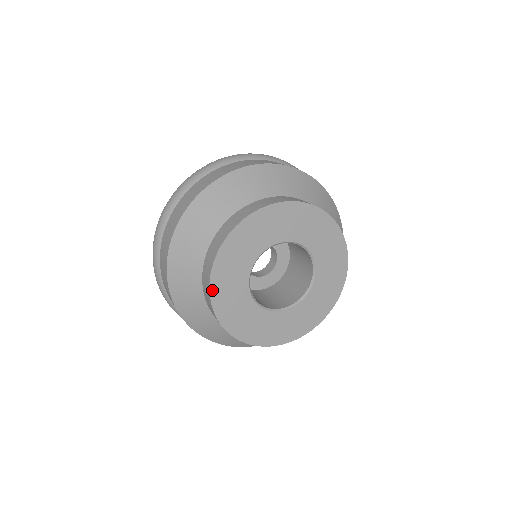
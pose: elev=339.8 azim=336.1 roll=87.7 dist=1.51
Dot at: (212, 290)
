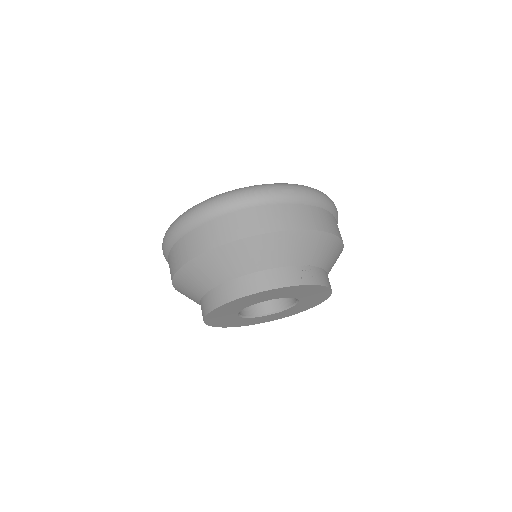
Dot at: (237, 326)
